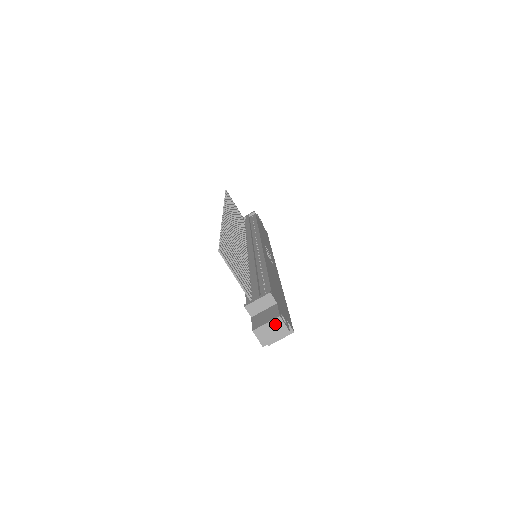
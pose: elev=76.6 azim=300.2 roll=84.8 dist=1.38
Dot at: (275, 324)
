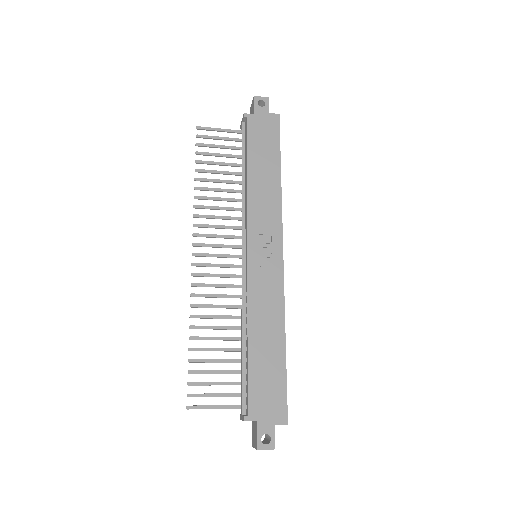
Dot at: (260, 449)
